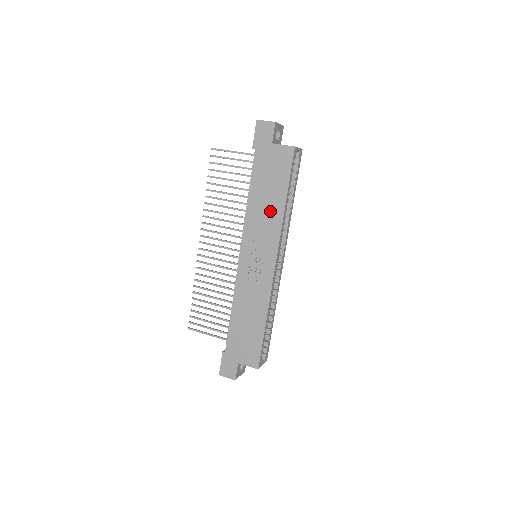
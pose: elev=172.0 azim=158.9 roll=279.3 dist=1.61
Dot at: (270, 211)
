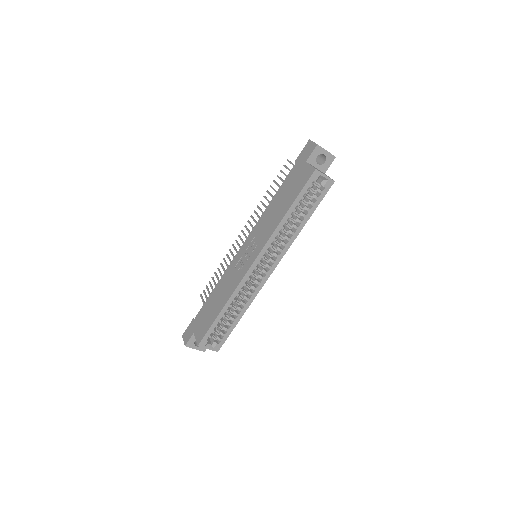
Dot at: (274, 217)
